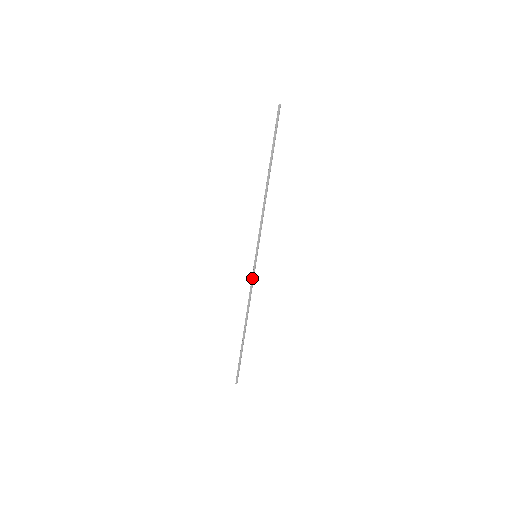
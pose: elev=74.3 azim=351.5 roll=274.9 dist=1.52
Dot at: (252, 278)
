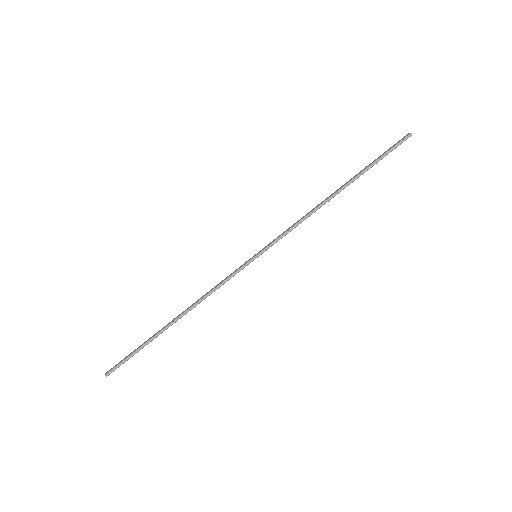
Dot at: (232, 275)
